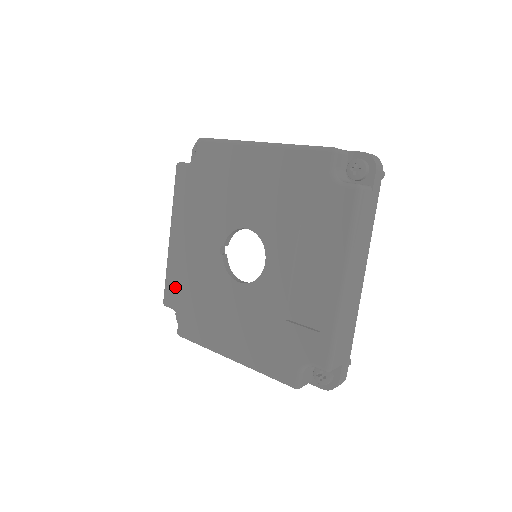
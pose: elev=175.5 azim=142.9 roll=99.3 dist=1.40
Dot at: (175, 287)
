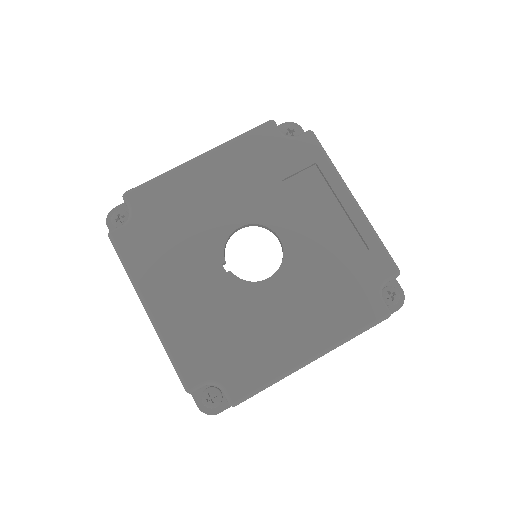
Dot at: (193, 355)
